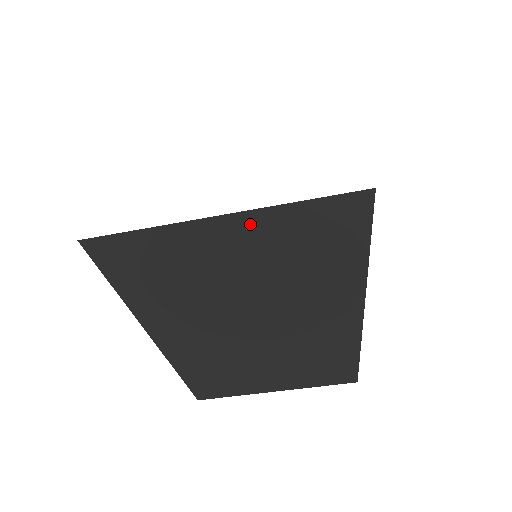
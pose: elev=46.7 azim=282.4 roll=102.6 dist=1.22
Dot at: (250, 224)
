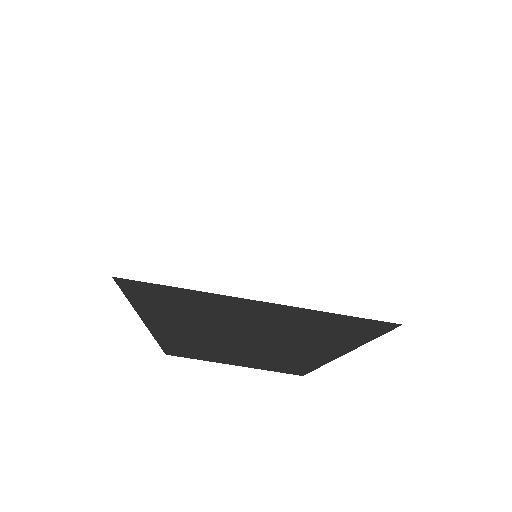
Dot at: (284, 310)
